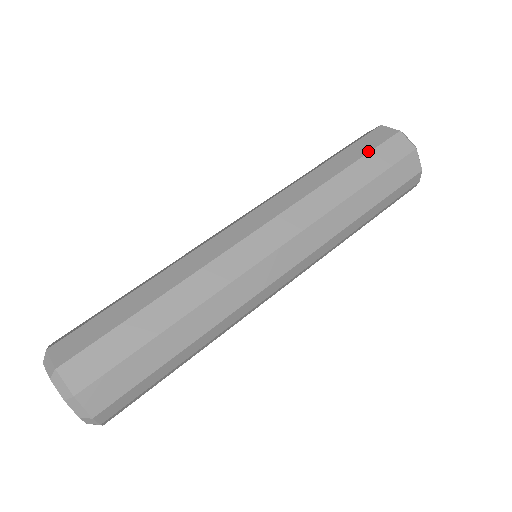
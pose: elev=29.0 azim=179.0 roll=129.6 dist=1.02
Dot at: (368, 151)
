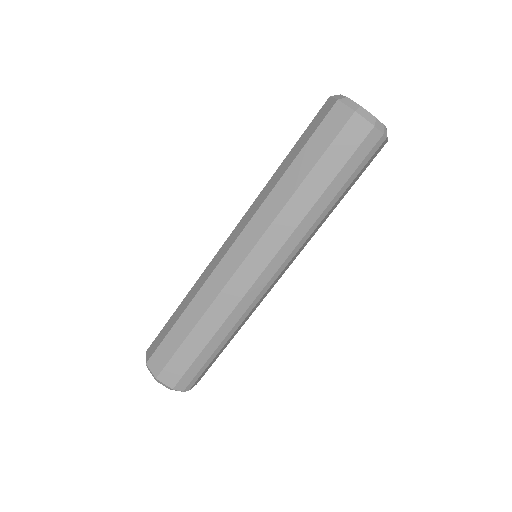
Dot at: (310, 136)
